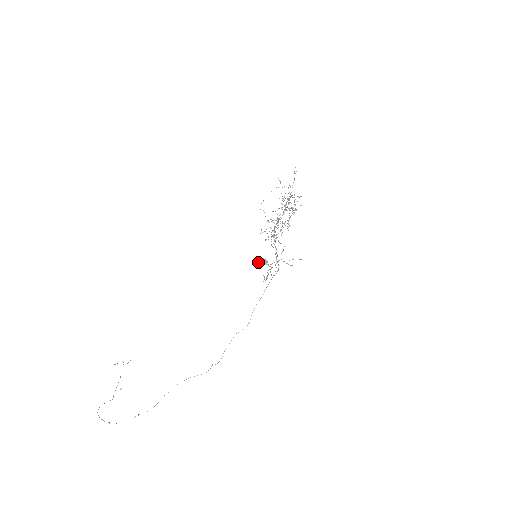
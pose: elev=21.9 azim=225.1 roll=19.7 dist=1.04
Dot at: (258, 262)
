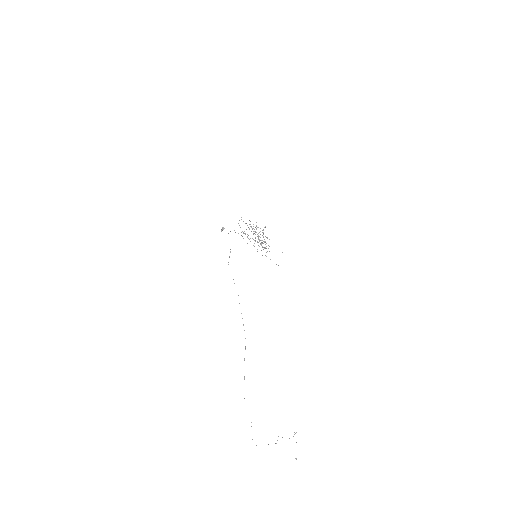
Dot at: occluded
